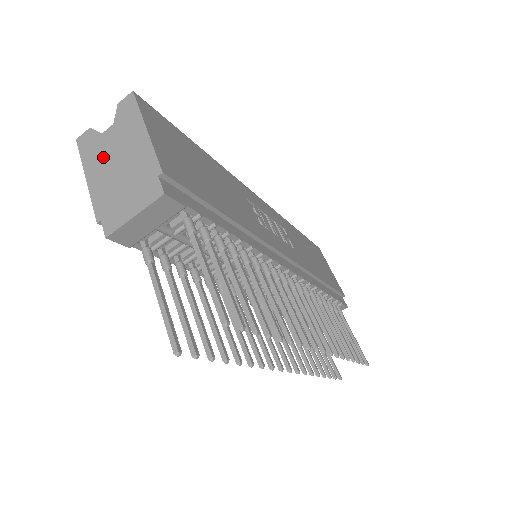
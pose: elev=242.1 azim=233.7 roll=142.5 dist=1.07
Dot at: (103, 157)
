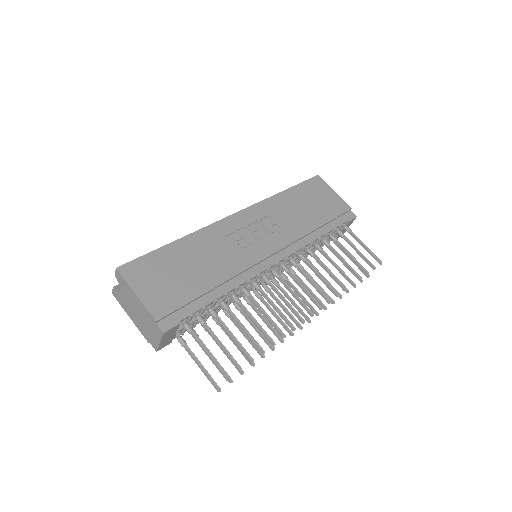
Dot at: (129, 307)
